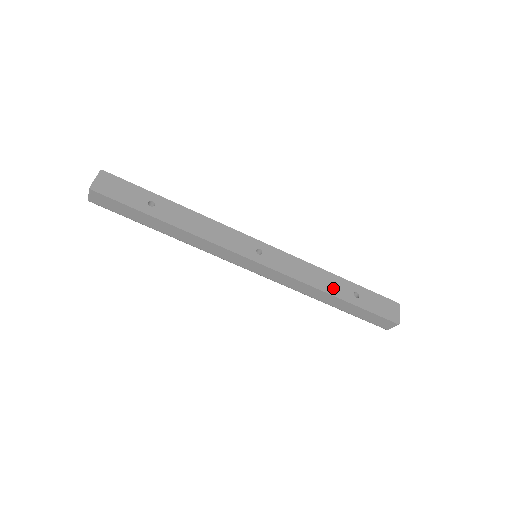
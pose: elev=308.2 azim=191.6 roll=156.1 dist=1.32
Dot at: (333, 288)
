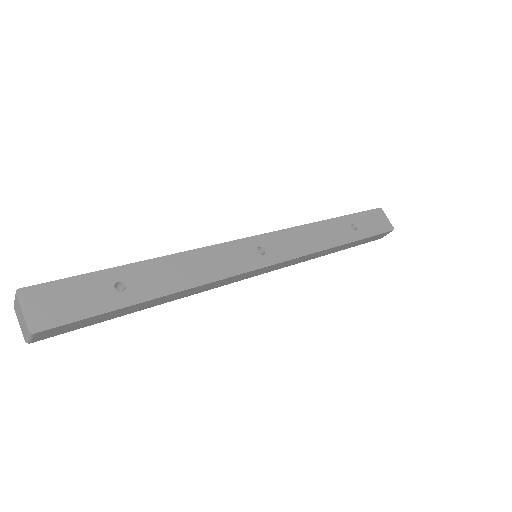
Dot at: (336, 236)
